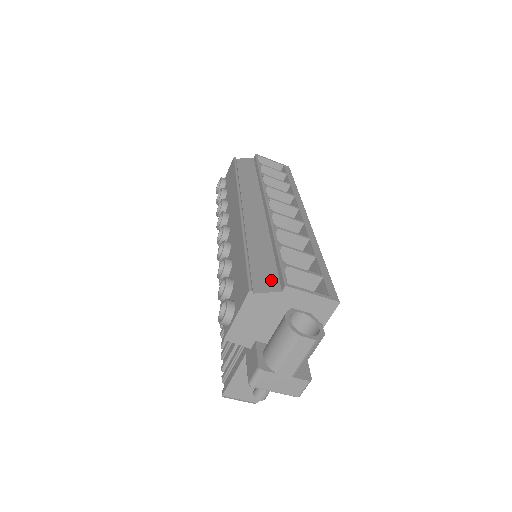
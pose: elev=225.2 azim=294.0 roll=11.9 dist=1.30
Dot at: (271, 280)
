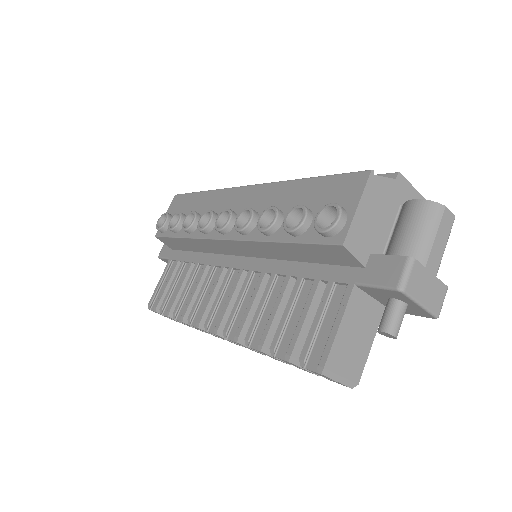
Dot at: occluded
